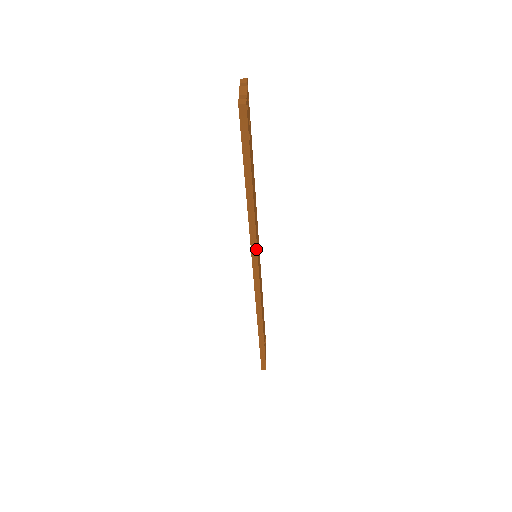
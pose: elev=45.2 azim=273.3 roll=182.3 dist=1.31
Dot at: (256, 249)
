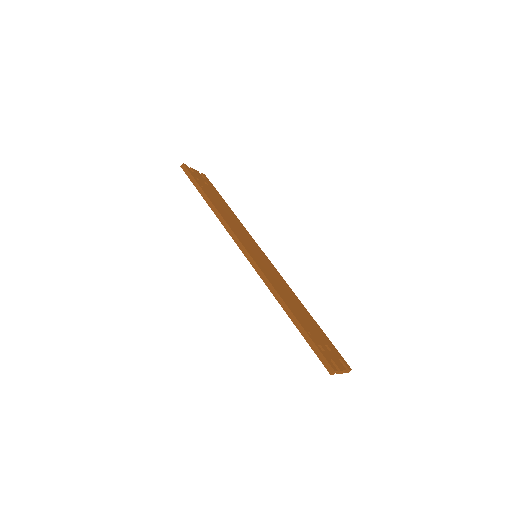
Dot at: (234, 234)
